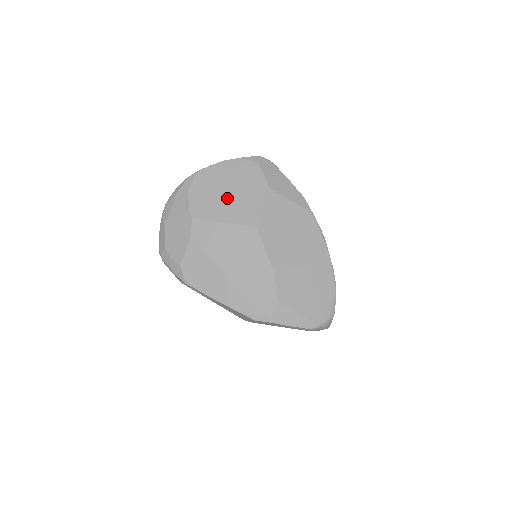
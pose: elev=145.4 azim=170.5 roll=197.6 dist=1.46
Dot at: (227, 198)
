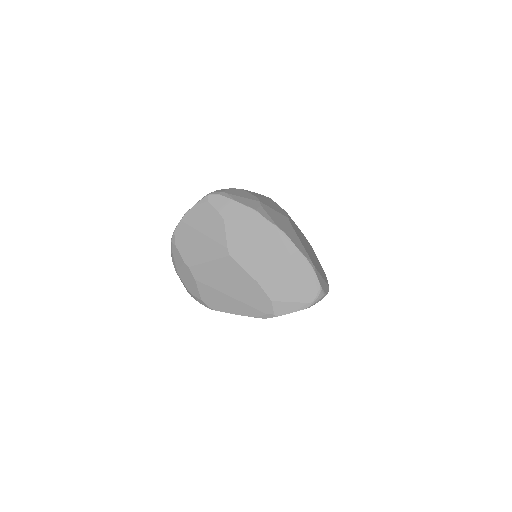
Dot at: (201, 242)
